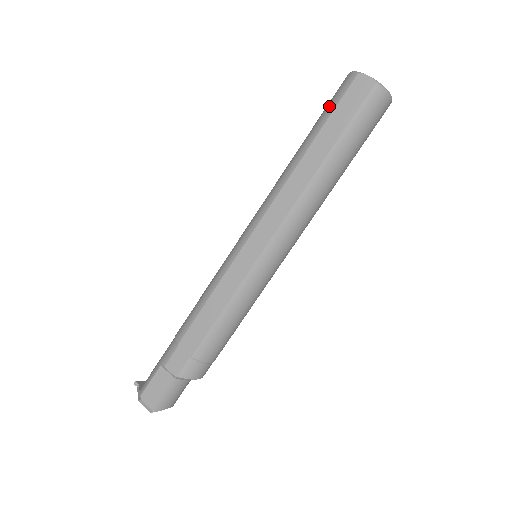
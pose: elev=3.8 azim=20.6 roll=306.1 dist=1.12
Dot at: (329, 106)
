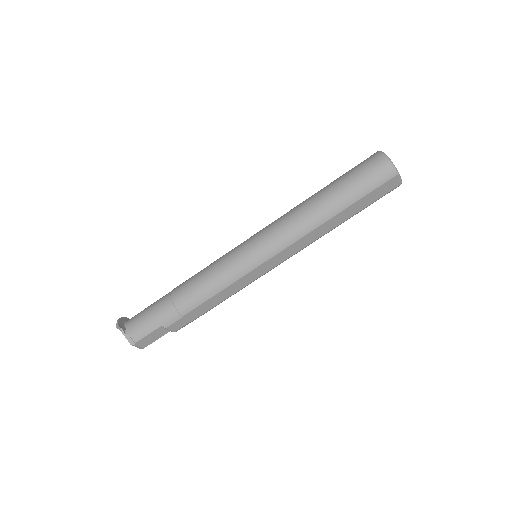
Dot at: (367, 186)
